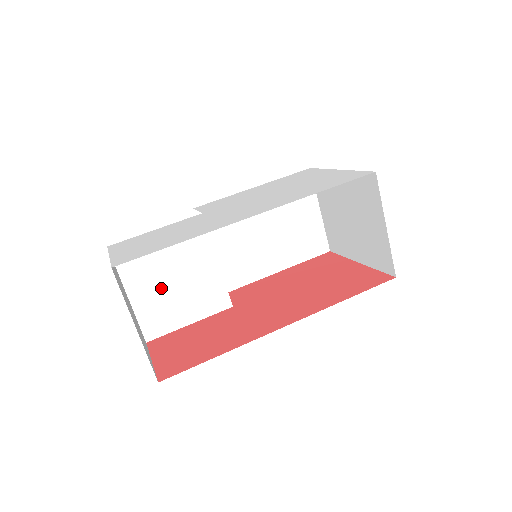
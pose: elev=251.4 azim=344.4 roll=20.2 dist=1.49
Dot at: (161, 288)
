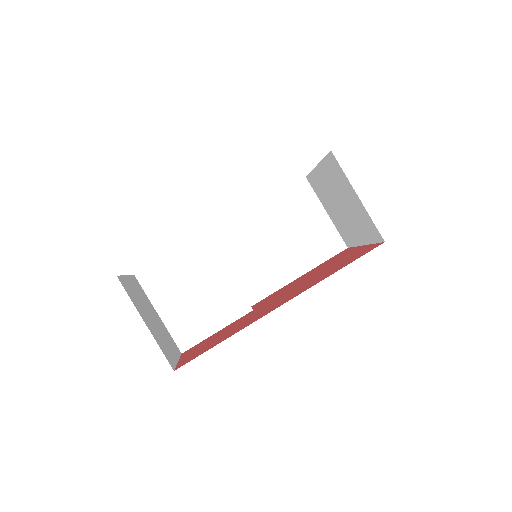
Dot at: (185, 303)
